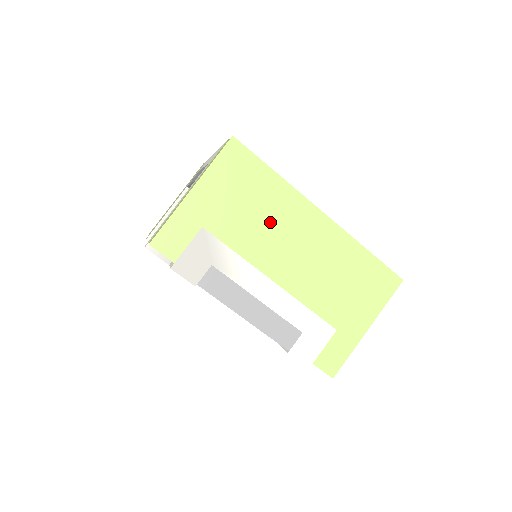
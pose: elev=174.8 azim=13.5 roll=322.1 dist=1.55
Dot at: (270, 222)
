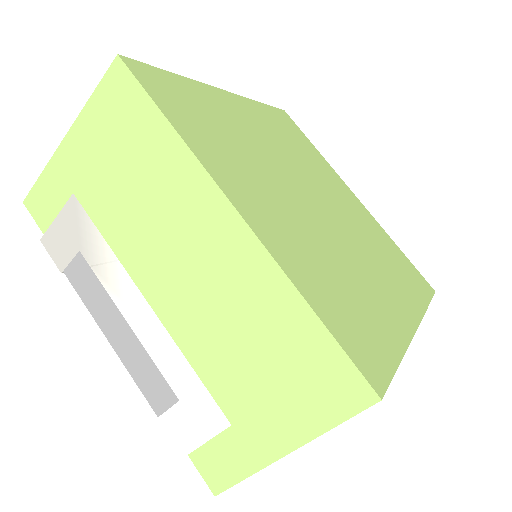
Dot at: (154, 208)
